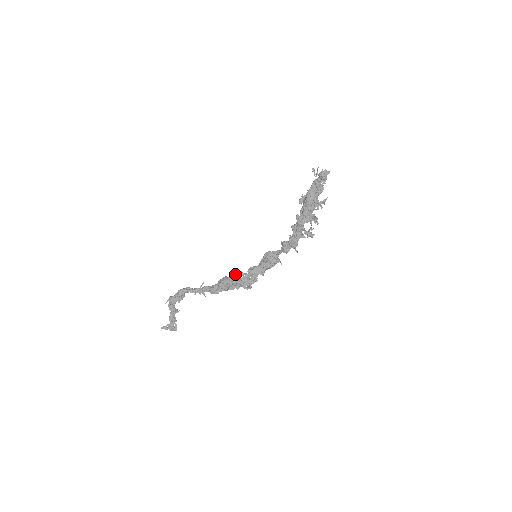
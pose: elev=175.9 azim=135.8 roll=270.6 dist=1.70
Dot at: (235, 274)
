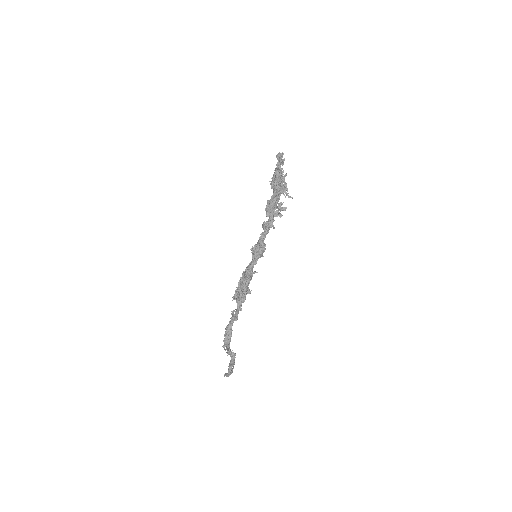
Dot at: (241, 278)
